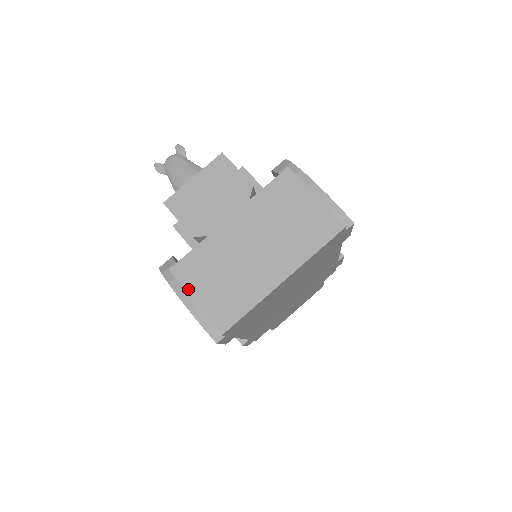
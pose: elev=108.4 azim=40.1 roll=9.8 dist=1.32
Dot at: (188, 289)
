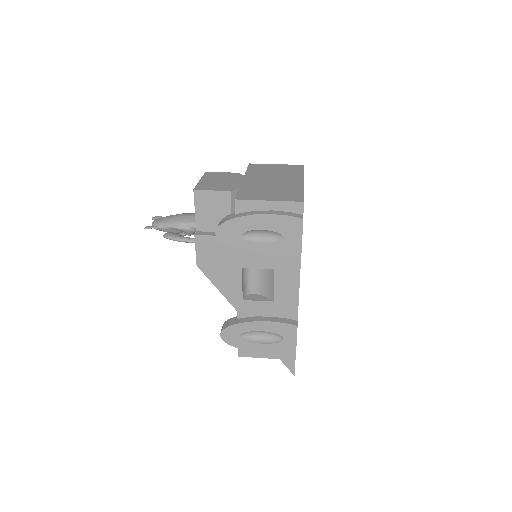
Dot at: (258, 199)
